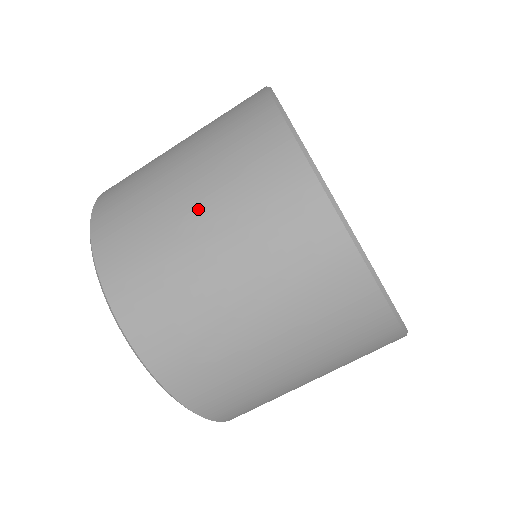
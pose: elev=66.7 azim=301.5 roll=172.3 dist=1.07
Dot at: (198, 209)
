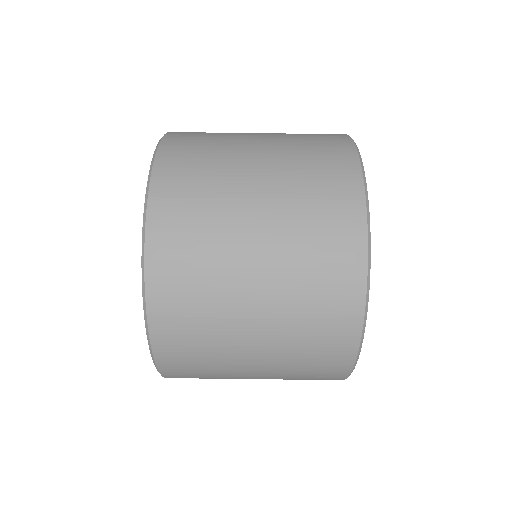
Dot at: (262, 241)
